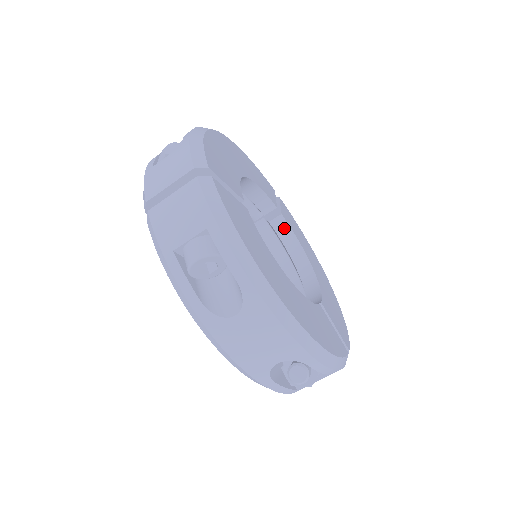
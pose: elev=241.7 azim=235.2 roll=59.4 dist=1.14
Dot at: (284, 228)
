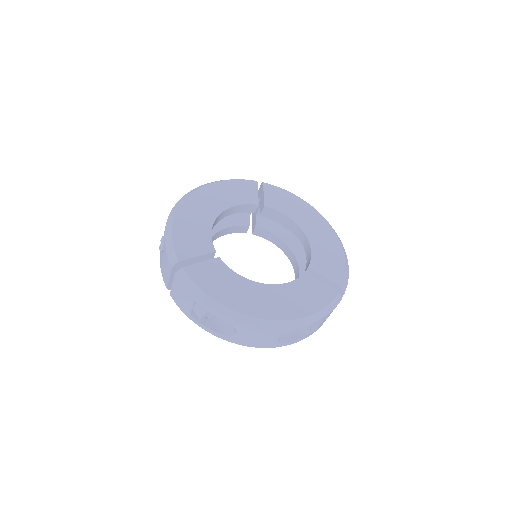
Dot at: (273, 212)
